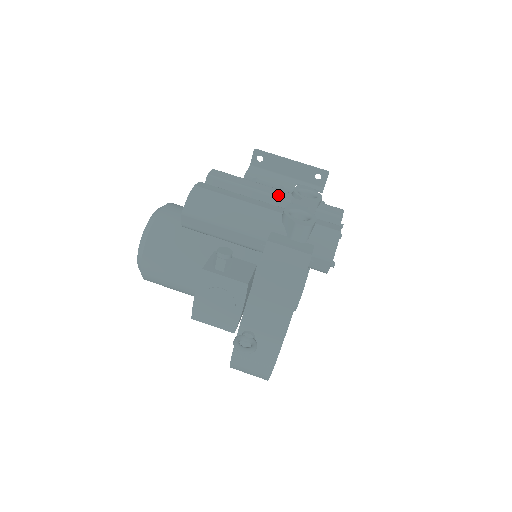
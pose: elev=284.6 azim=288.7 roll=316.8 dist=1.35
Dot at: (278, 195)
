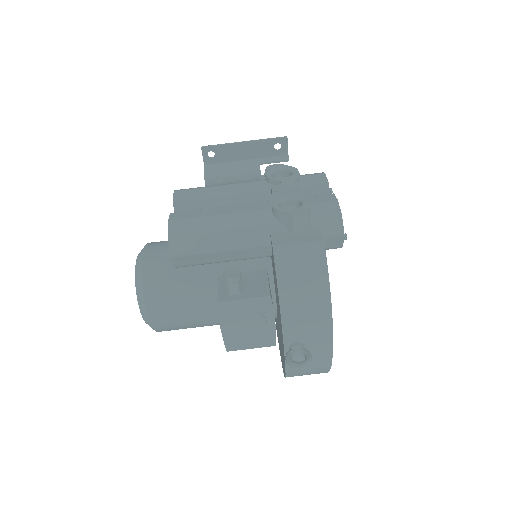
Dot at: (254, 189)
